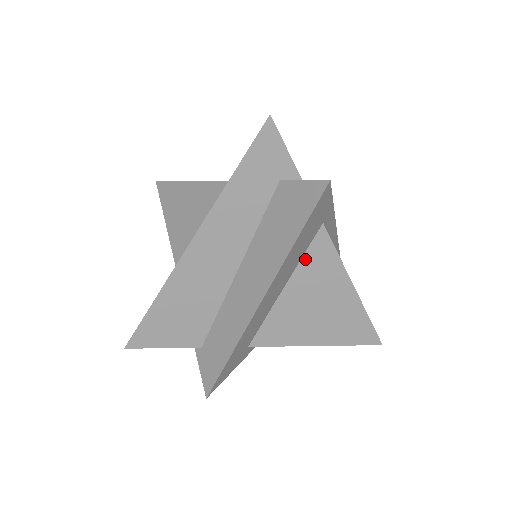
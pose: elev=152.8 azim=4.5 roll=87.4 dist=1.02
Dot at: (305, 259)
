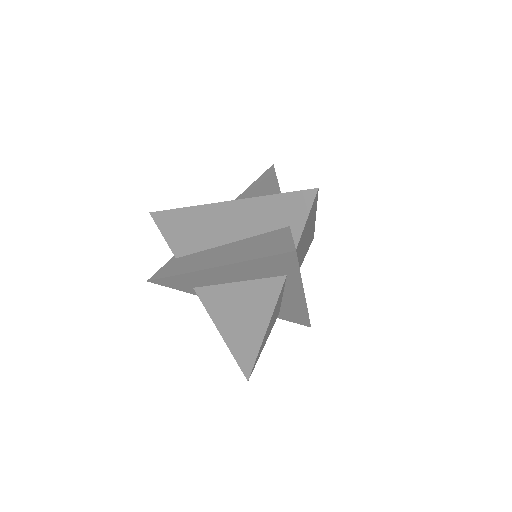
Dot at: (260, 282)
